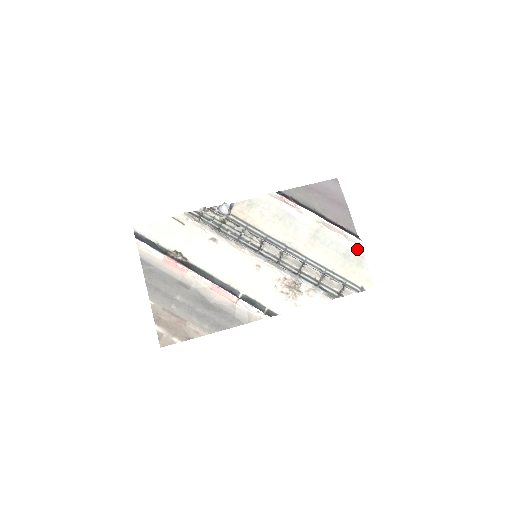
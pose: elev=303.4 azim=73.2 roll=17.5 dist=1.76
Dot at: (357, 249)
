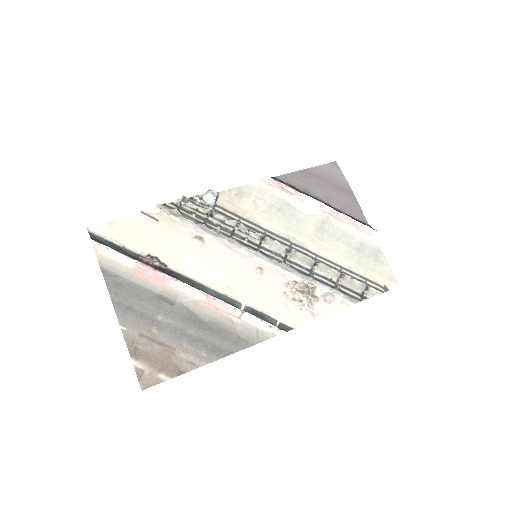
Dot at: (372, 242)
